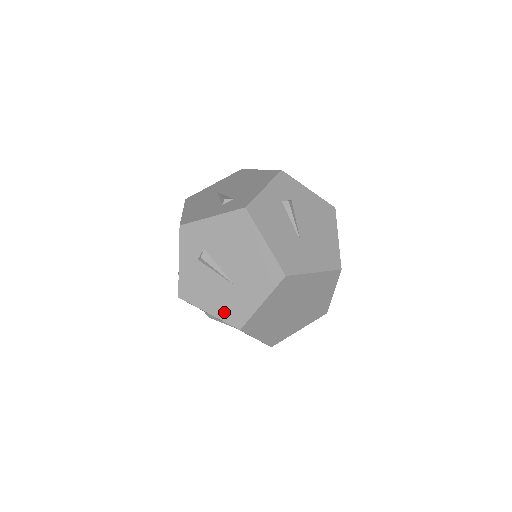
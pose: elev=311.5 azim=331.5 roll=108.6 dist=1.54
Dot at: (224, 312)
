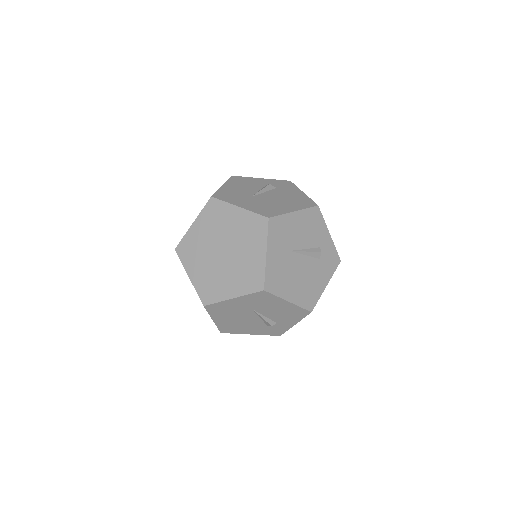
Dot at: occluded
